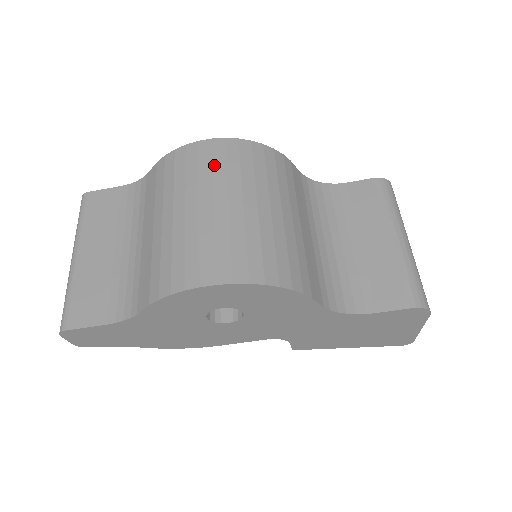
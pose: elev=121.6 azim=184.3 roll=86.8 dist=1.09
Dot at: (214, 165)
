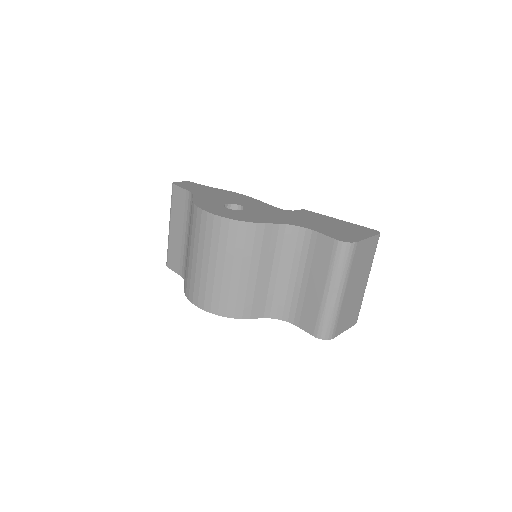
Dot at: (206, 234)
